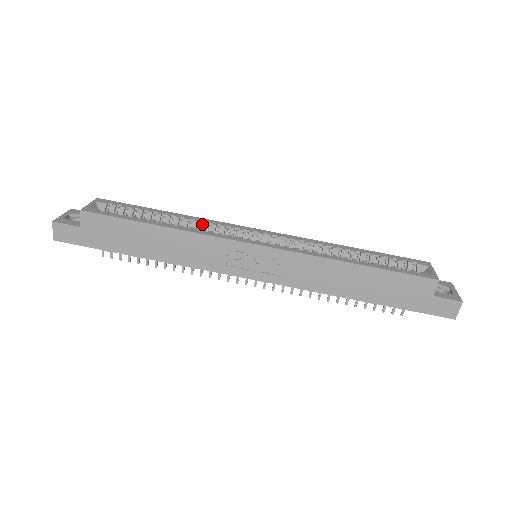
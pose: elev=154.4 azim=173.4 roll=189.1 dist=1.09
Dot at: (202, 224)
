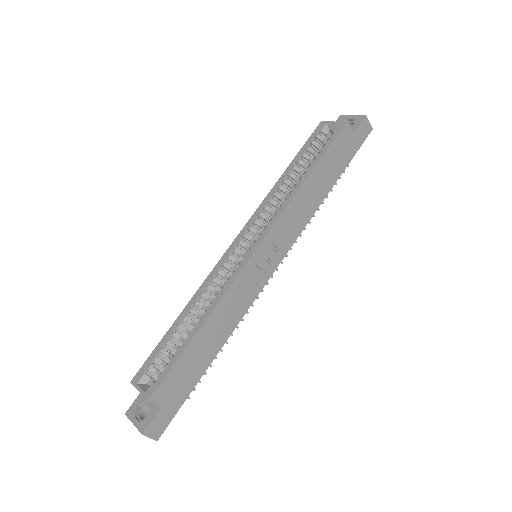
Dot at: (207, 290)
